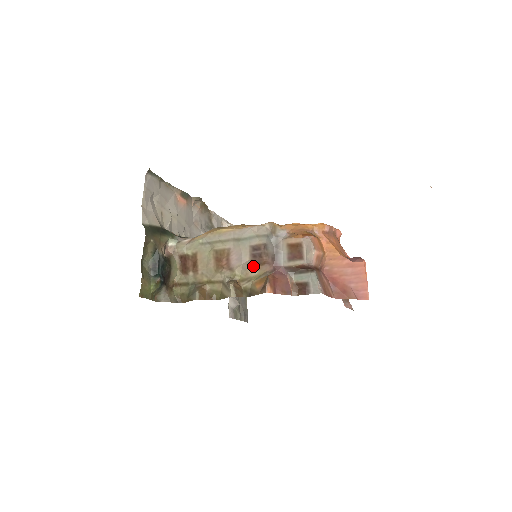
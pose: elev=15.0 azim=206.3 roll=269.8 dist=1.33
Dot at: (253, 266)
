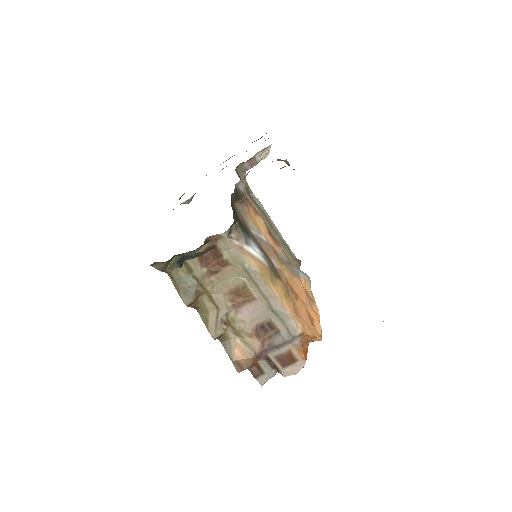
Dot at: (253, 334)
